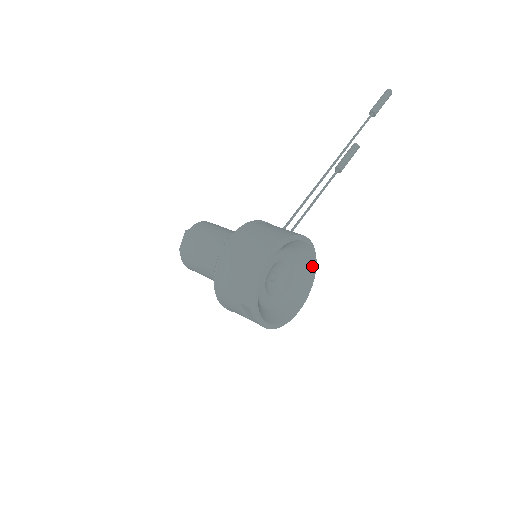
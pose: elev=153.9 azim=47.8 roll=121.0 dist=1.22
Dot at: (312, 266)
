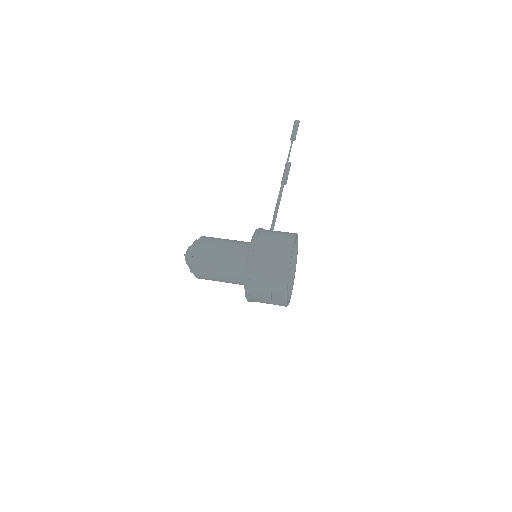
Dot at: (296, 256)
